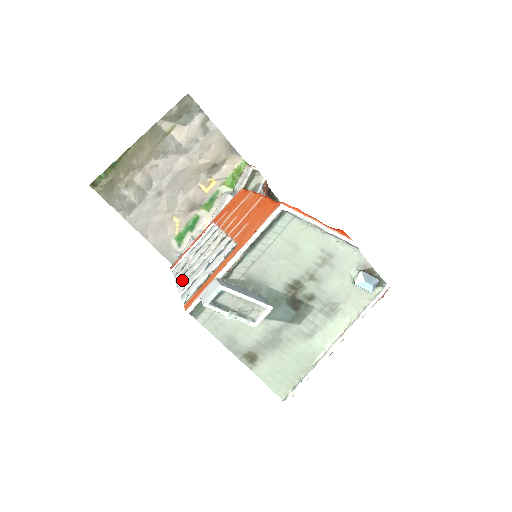
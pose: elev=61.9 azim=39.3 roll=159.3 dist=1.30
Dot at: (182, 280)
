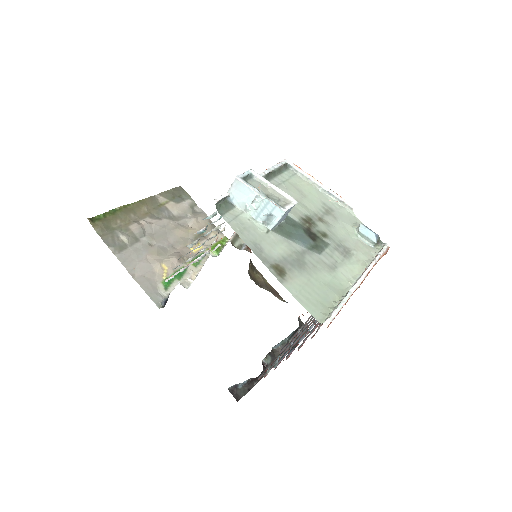
Dot at: occluded
